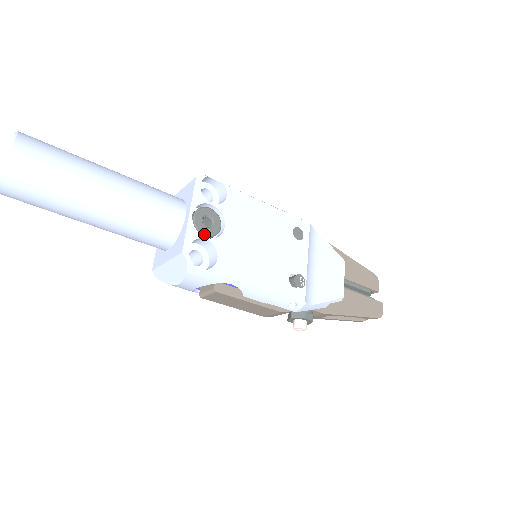
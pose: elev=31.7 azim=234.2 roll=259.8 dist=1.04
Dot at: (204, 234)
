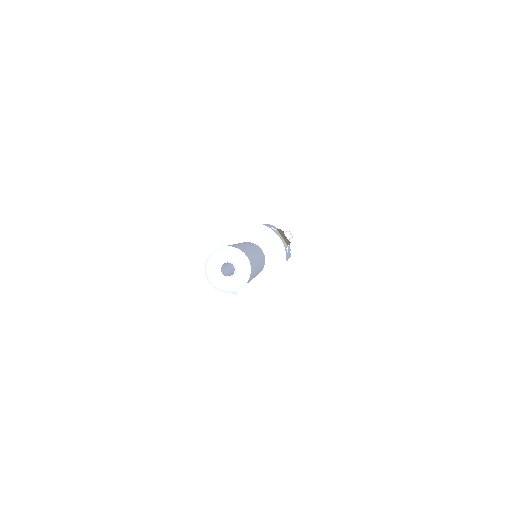
Dot at: occluded
